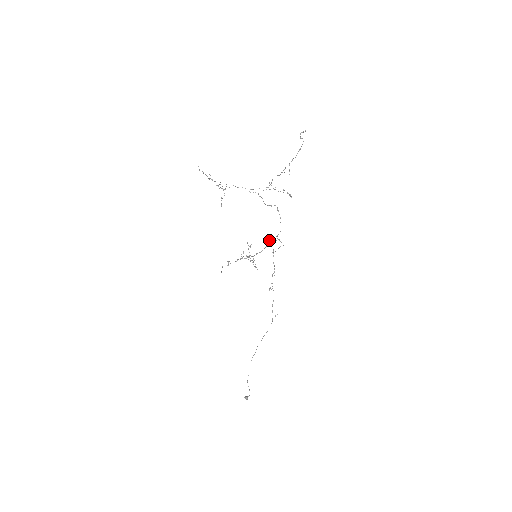
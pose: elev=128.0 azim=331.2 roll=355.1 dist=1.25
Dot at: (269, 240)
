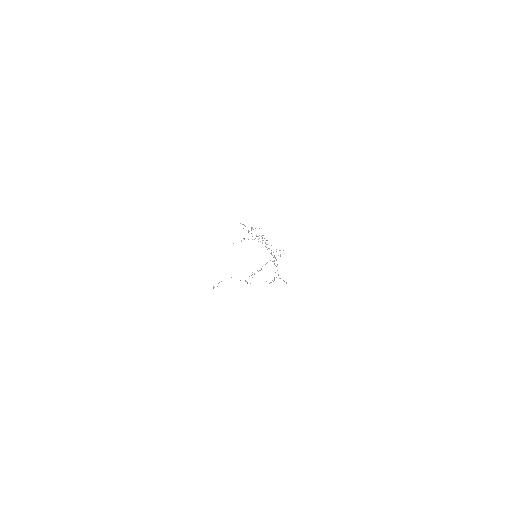
Dot at: (271, 253)
